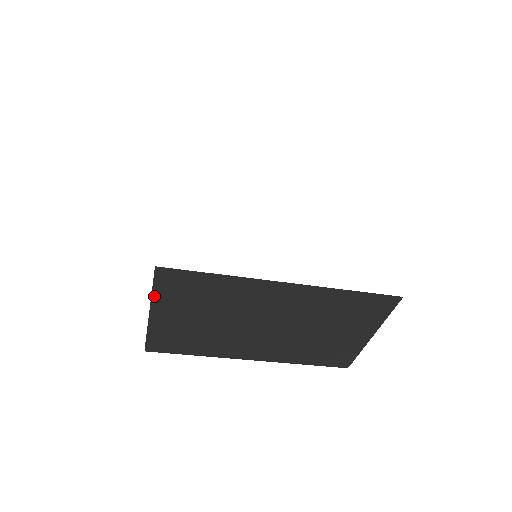
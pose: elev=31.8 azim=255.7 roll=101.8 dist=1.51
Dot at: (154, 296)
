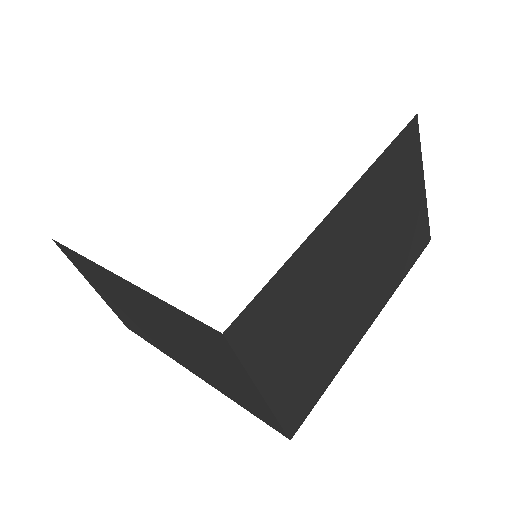
Dot at: (79, 270)
